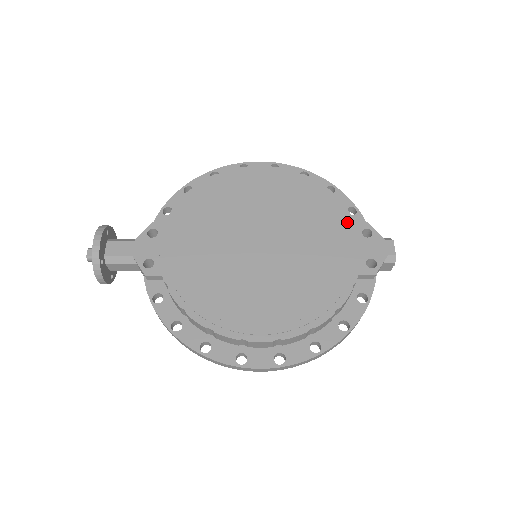
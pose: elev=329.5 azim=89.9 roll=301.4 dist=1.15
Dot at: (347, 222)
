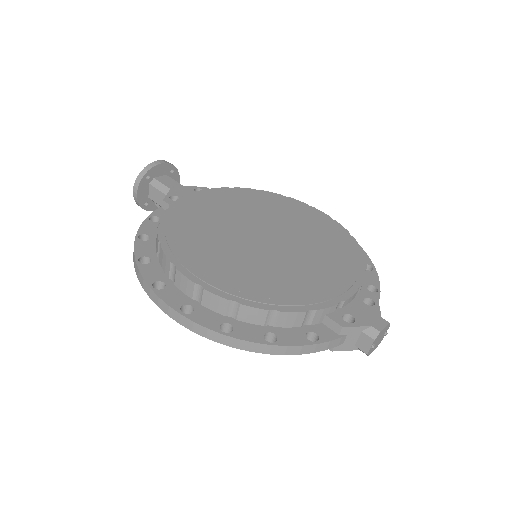
Dot at: (356, 278)
